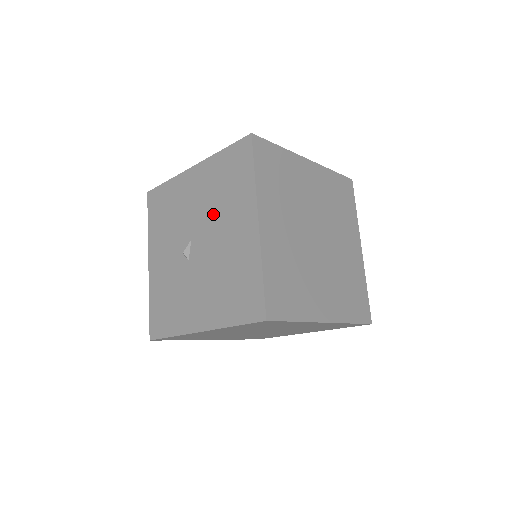
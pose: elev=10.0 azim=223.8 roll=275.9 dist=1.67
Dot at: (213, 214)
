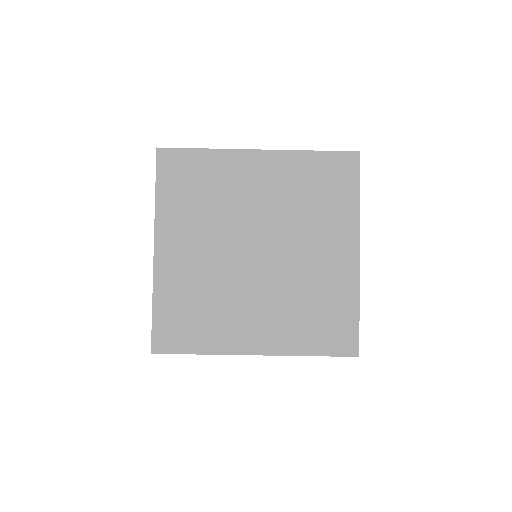
Dot at: occluded
